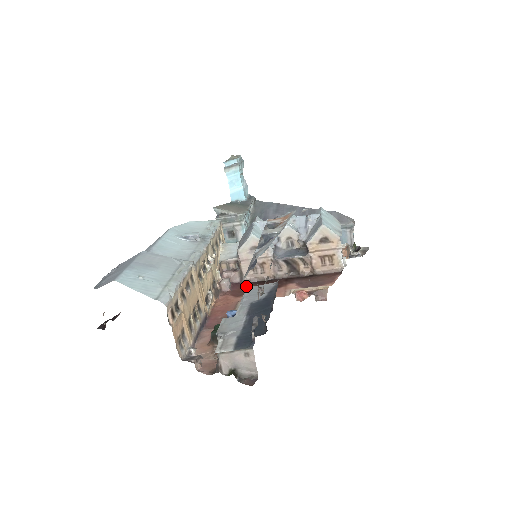
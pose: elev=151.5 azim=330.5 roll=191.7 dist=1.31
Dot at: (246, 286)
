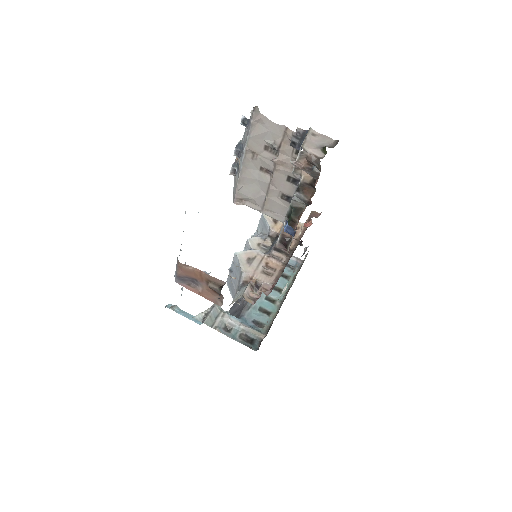
Dot at: occluded
